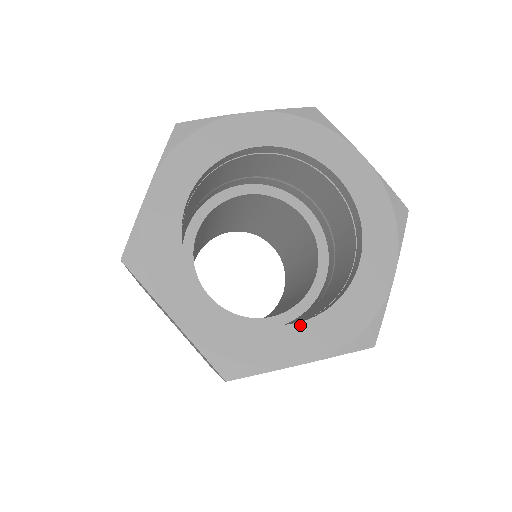
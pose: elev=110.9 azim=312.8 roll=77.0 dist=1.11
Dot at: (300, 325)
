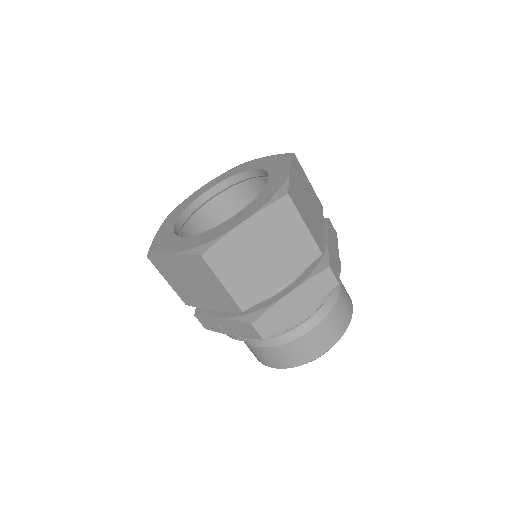
Dot at: (238, 213)
